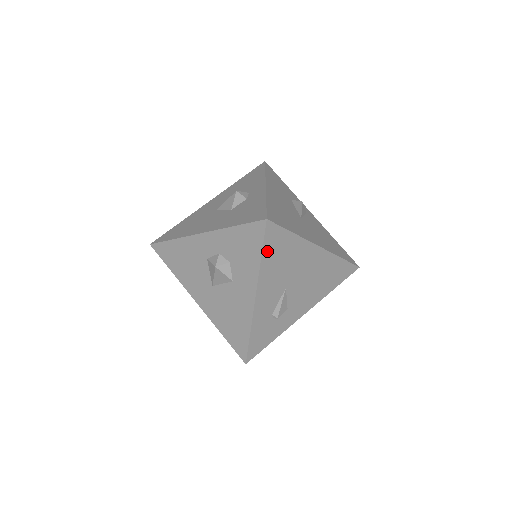
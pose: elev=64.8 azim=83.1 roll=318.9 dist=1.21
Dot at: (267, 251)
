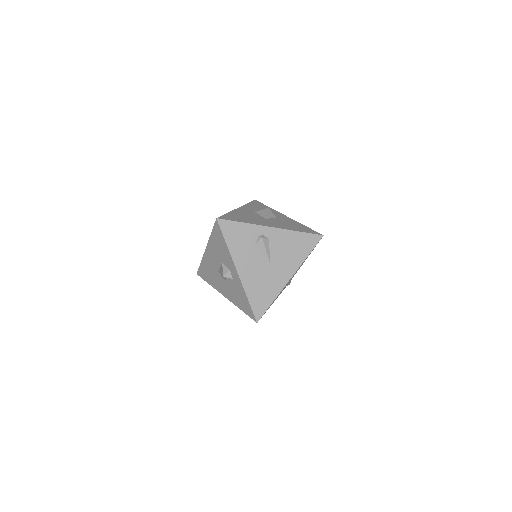
Dot at: occluded
